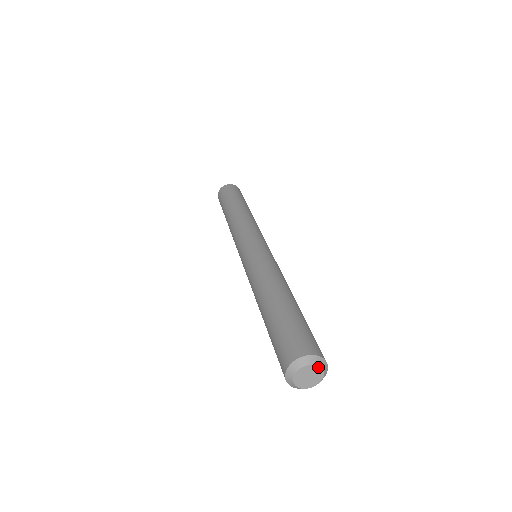
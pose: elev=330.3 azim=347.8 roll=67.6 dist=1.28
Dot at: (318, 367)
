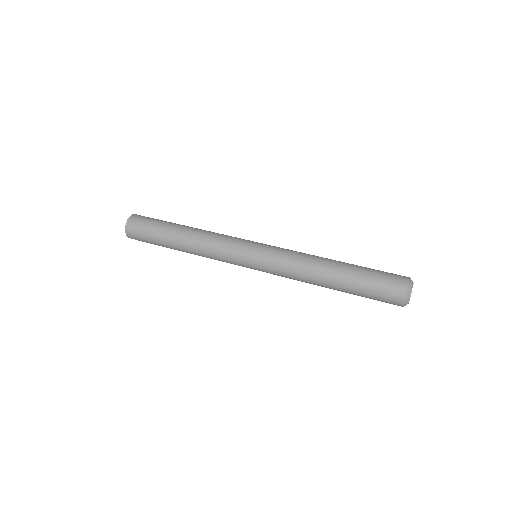
Dot at: occluded
